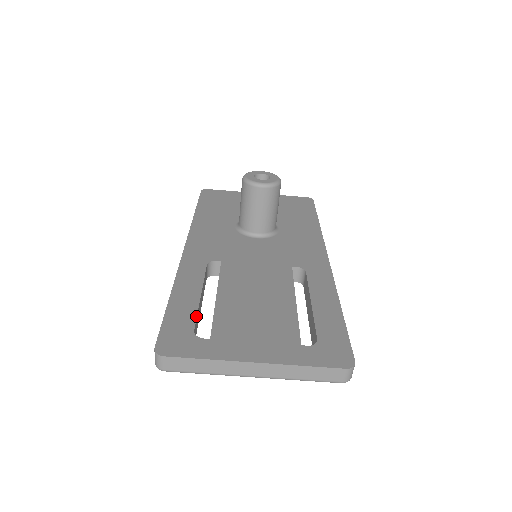
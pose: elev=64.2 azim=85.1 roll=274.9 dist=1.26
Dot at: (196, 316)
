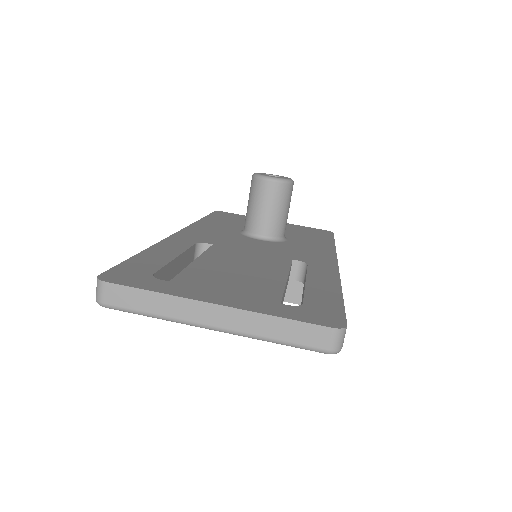
Dot at: (162, 266)
